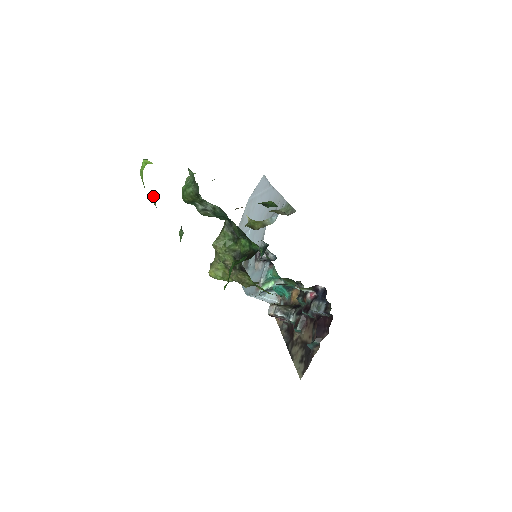
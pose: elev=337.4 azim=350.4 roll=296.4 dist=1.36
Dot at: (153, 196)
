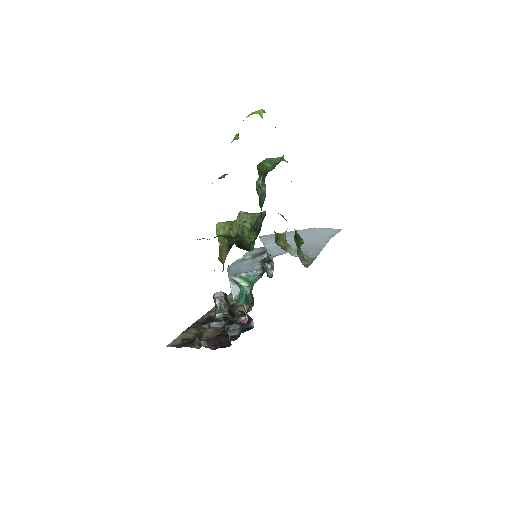
Dot at: (238, 135)
